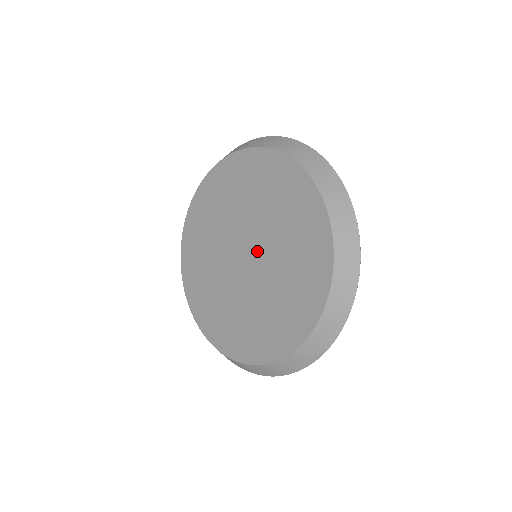
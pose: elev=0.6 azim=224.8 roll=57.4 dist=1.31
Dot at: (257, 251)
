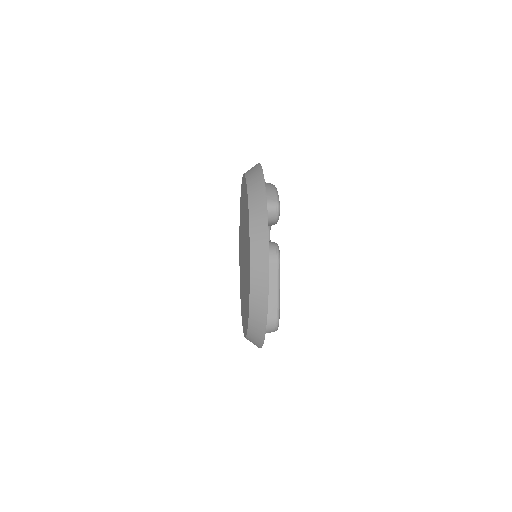
Dot at: (244, 266)
